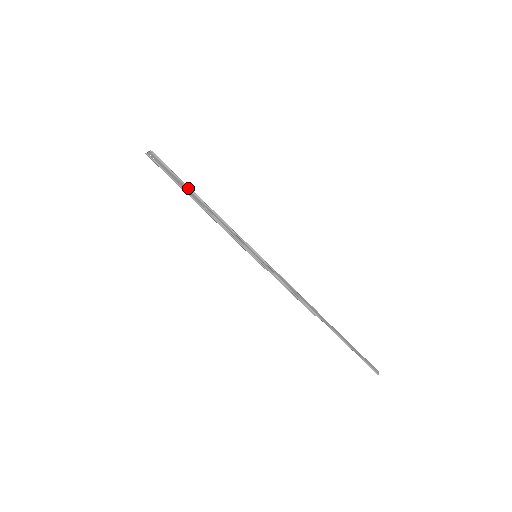
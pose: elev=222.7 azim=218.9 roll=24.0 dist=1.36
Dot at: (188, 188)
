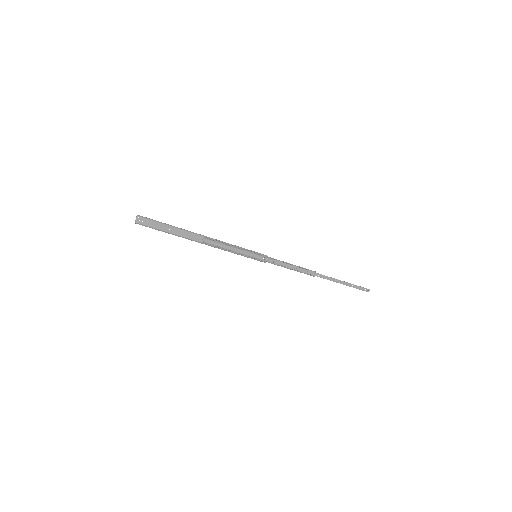
Dot at: (182, 229)
